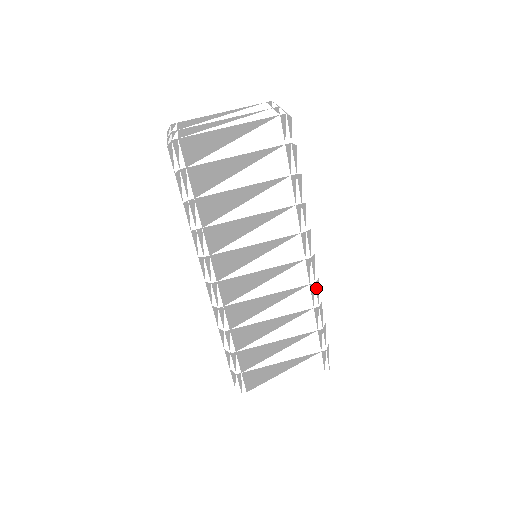
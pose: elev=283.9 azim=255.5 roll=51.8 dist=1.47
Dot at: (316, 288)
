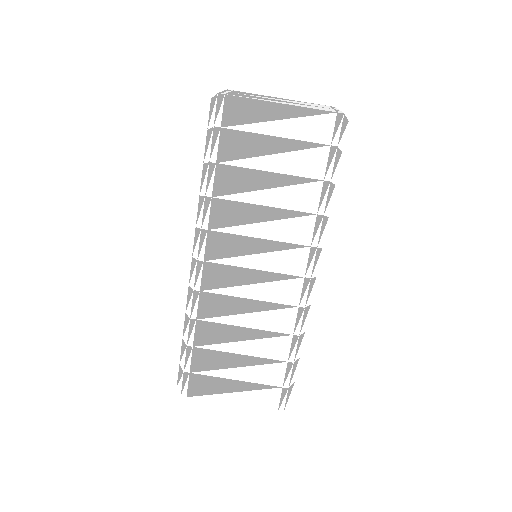
Dot at: (304, 314)
